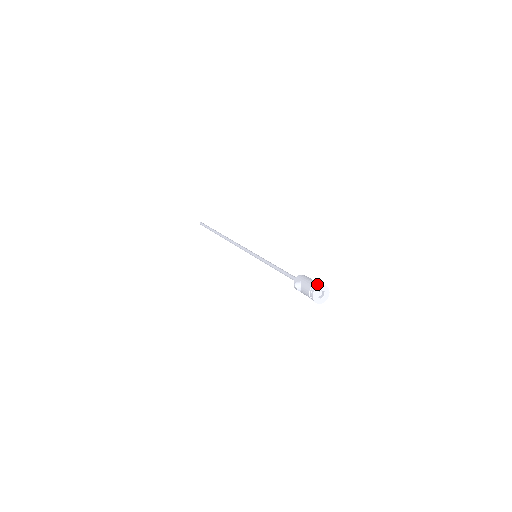
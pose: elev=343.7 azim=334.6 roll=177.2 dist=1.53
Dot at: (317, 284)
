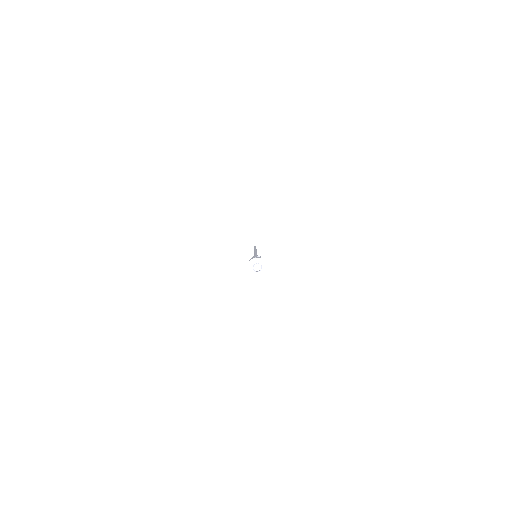
Dot at: (249, 262)
